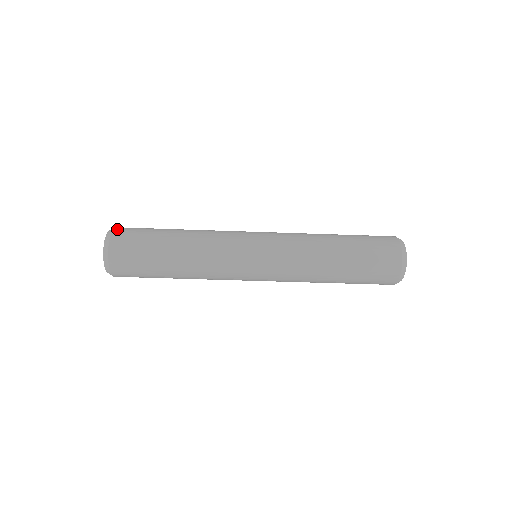
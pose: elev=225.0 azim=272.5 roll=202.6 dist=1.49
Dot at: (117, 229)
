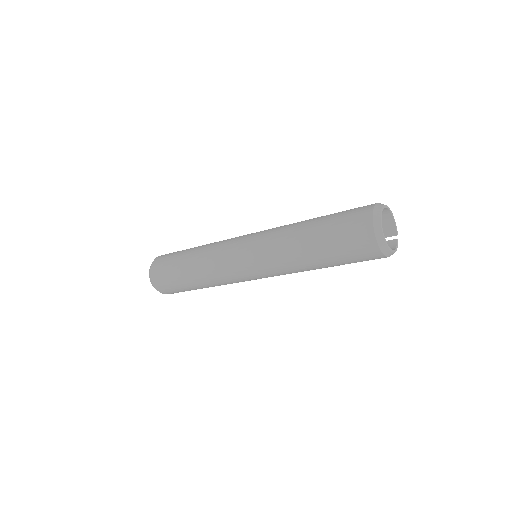
Dot at: (152, 269)
